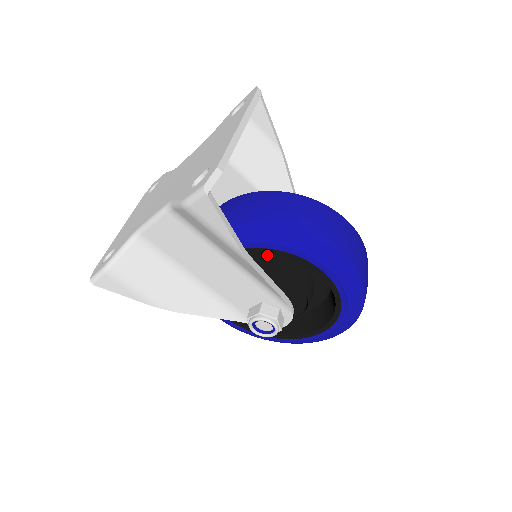
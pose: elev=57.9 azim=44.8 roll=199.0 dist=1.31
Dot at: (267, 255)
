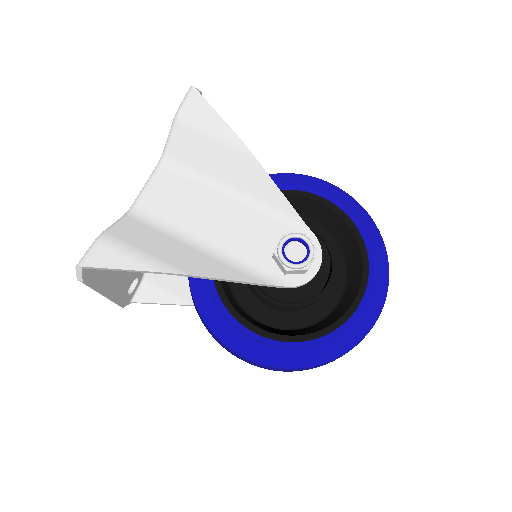
Dot at: occluded
